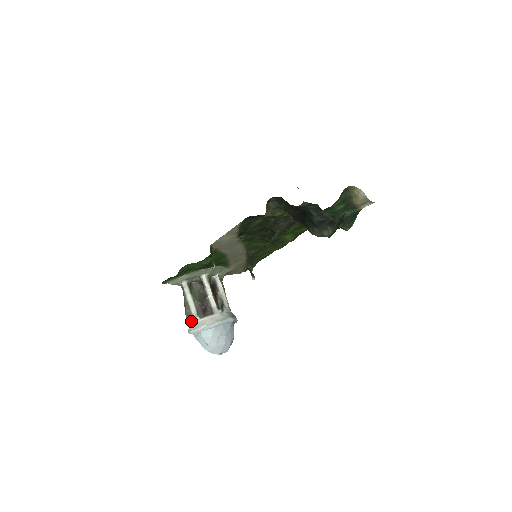
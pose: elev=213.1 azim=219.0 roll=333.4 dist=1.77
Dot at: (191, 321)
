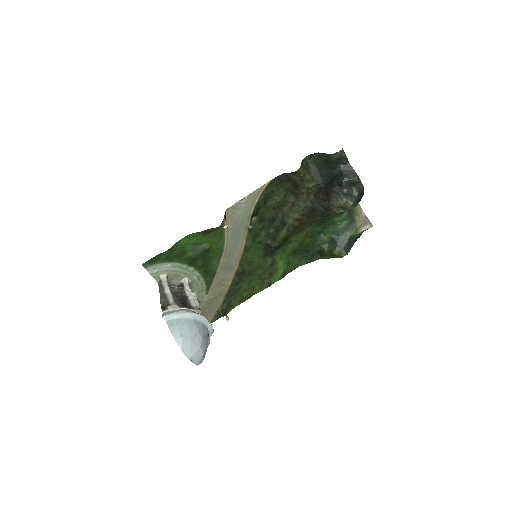
Dot at: (167, 307)
